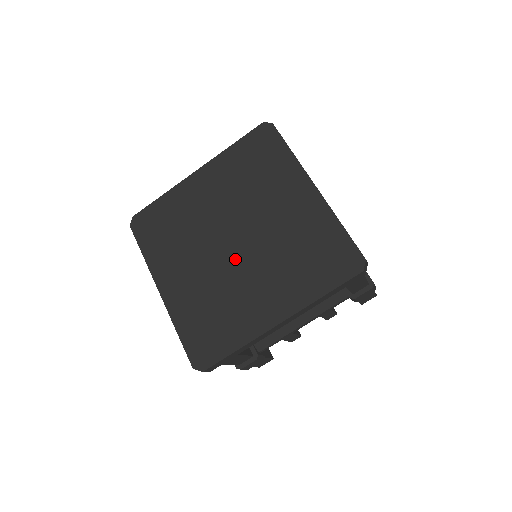
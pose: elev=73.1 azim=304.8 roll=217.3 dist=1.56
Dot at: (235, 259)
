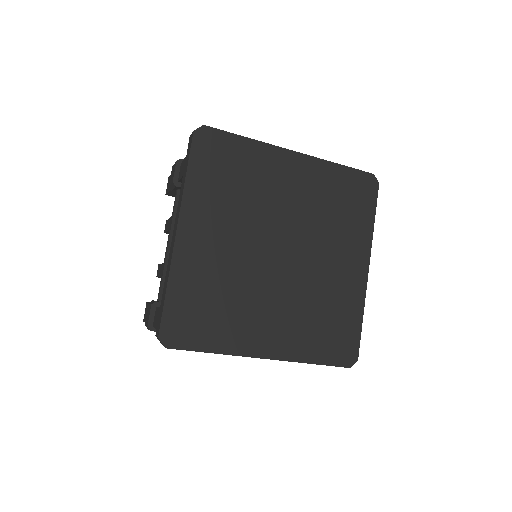
Dot at: (269, 269)
